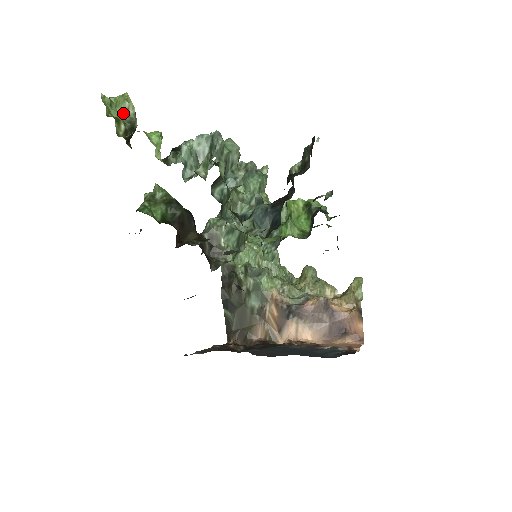
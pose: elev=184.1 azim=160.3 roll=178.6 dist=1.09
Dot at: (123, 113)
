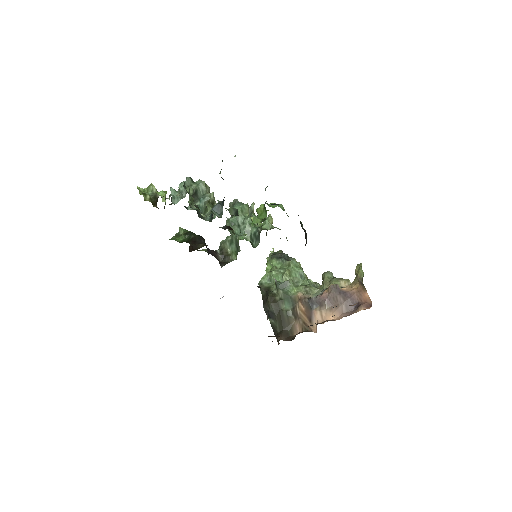
Dot at: (151, 193)
